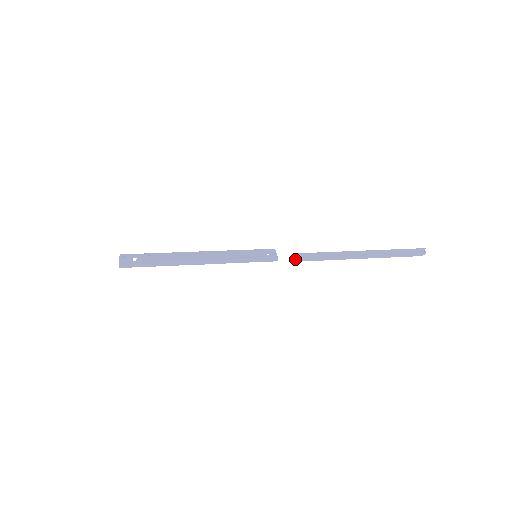
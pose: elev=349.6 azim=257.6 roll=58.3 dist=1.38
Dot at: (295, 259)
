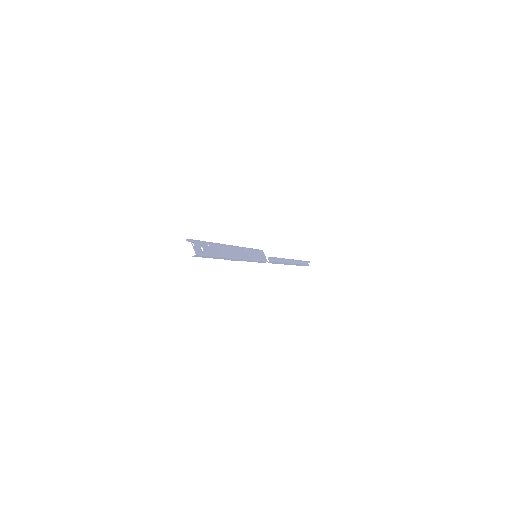
Dot at: (269, 261)
